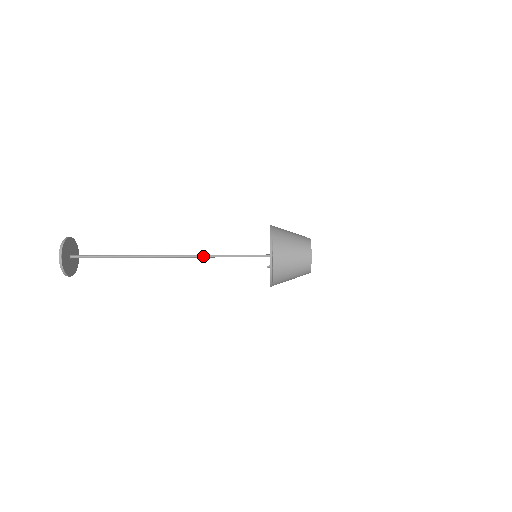
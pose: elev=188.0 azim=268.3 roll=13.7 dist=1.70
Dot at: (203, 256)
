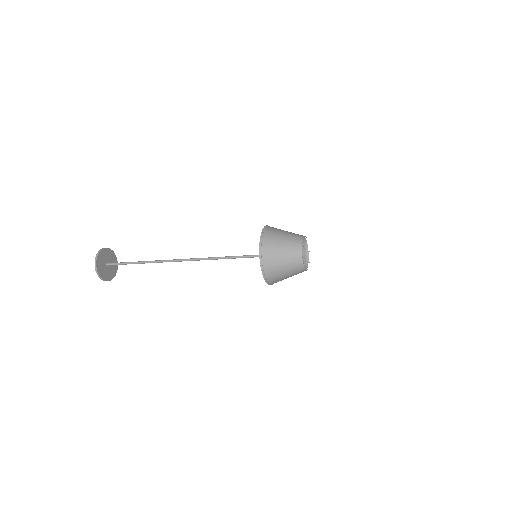
Dot at: (210, 259)
